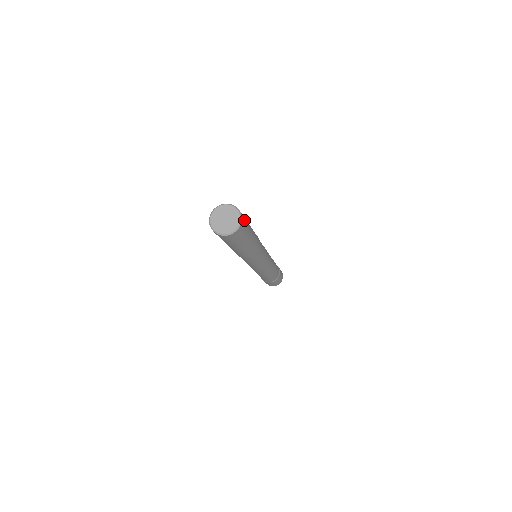
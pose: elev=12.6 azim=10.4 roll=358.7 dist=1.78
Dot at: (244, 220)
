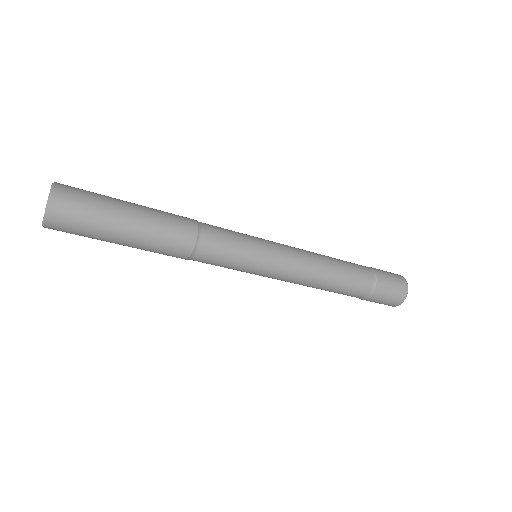
Dot at: (70, 206)
